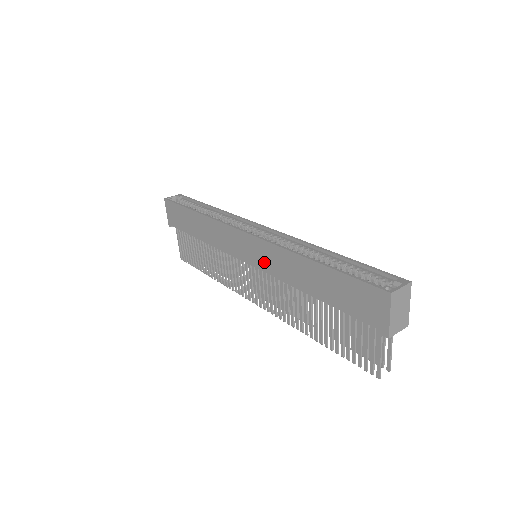
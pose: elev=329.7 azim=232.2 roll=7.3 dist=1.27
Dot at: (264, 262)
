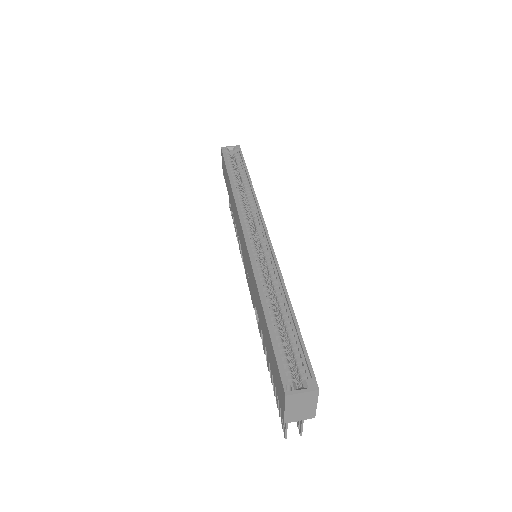
Dot at: (249, 273)
